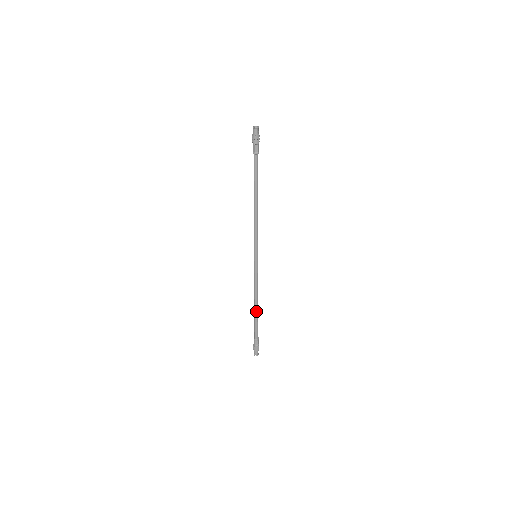
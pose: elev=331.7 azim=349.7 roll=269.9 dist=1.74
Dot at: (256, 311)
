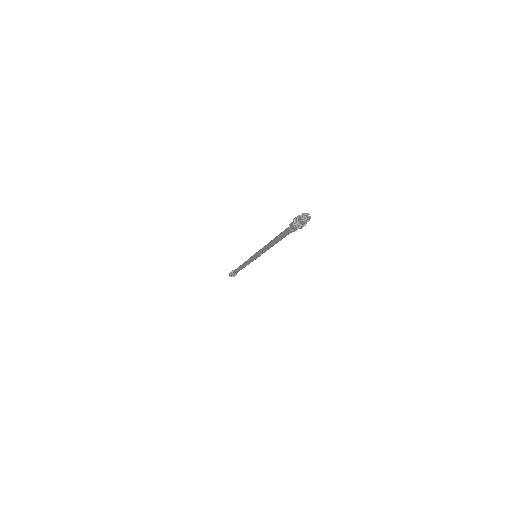
Dot at: occluded
